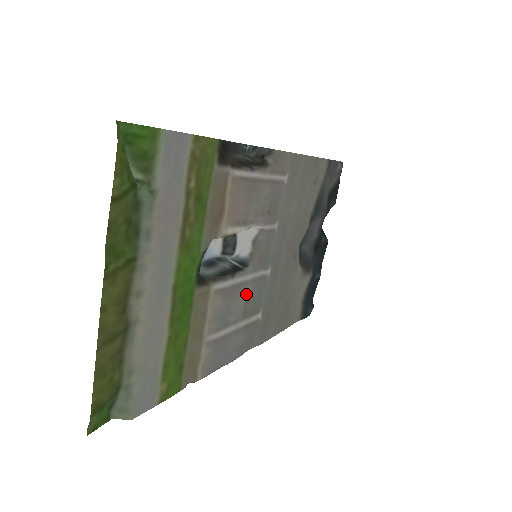
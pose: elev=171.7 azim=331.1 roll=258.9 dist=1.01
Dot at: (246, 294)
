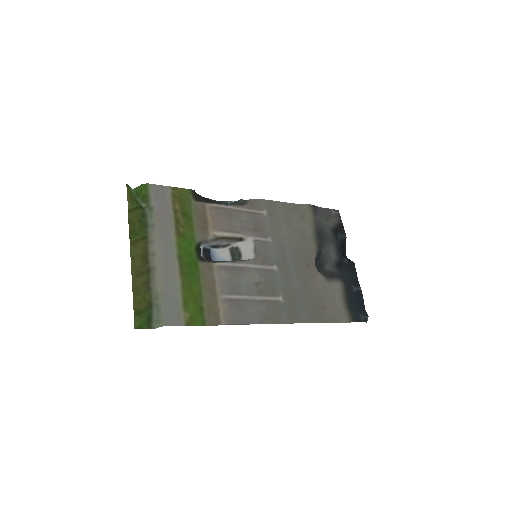
Dot at: (253, 277)
